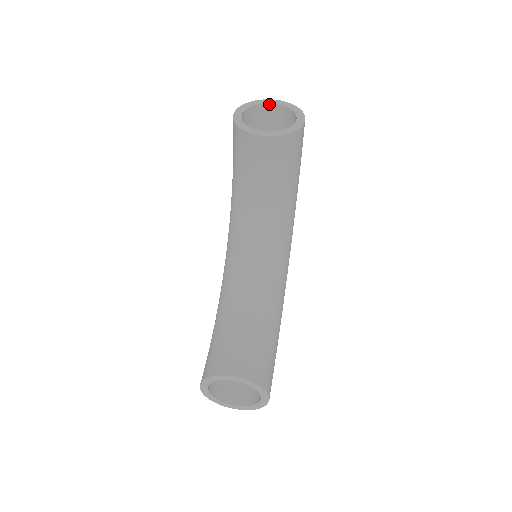
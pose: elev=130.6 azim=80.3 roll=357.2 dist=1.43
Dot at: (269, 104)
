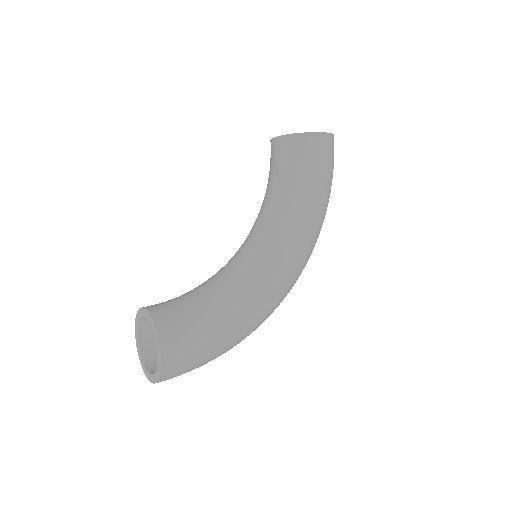
Dot at: occluded
